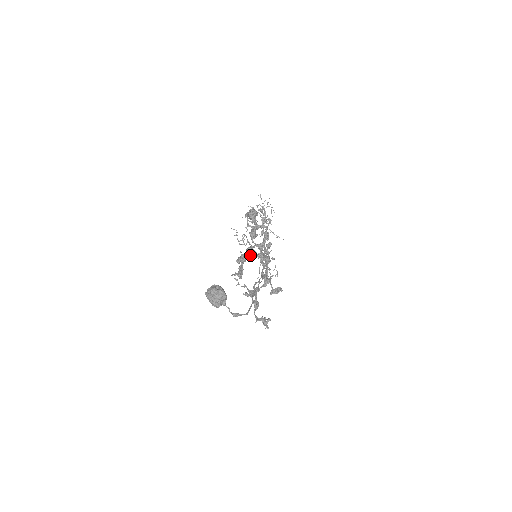
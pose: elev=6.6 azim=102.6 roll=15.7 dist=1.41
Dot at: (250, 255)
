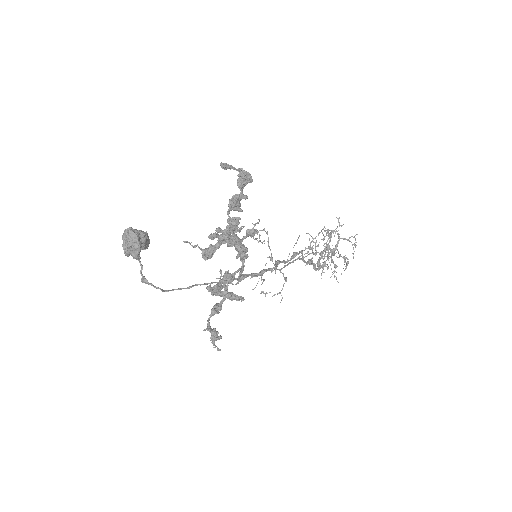
Dot at: (224, 233)
